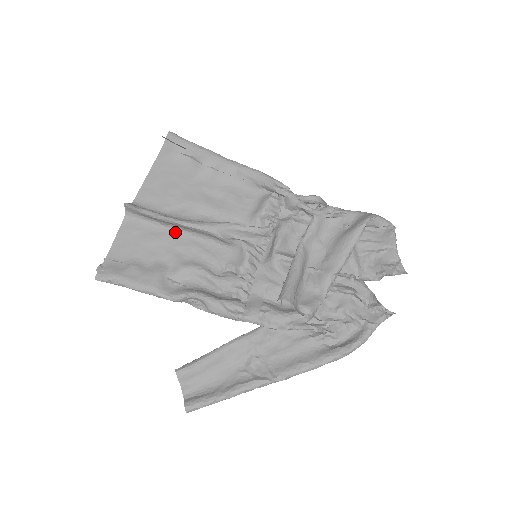
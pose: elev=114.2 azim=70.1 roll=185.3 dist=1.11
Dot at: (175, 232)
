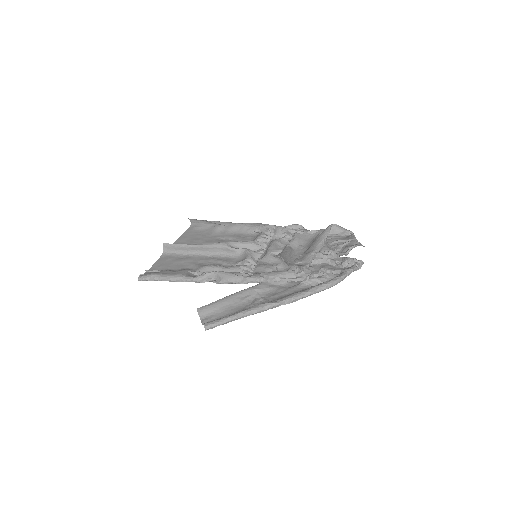
Dot at: (197, 256)
